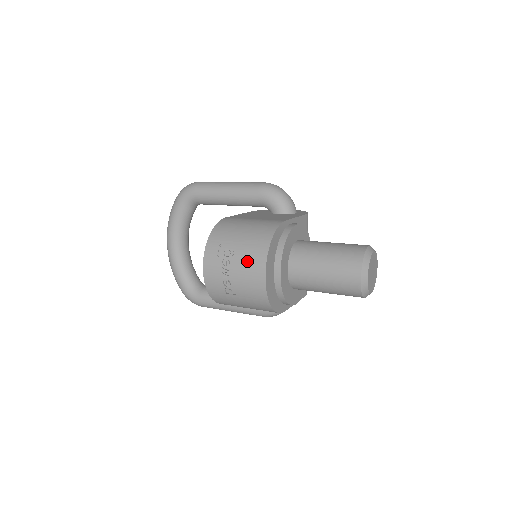
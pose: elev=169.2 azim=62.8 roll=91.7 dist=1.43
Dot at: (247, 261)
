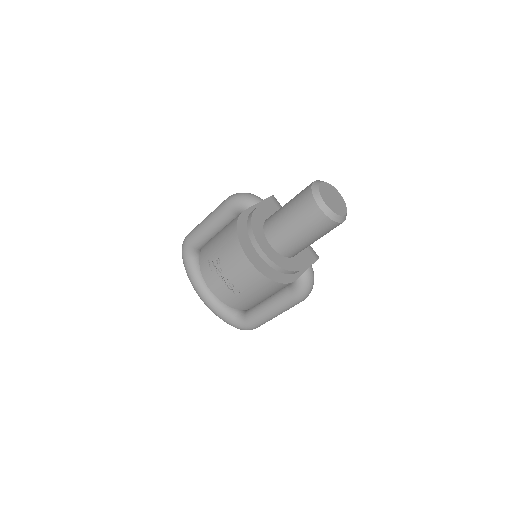
Dot at: (230, 258)
